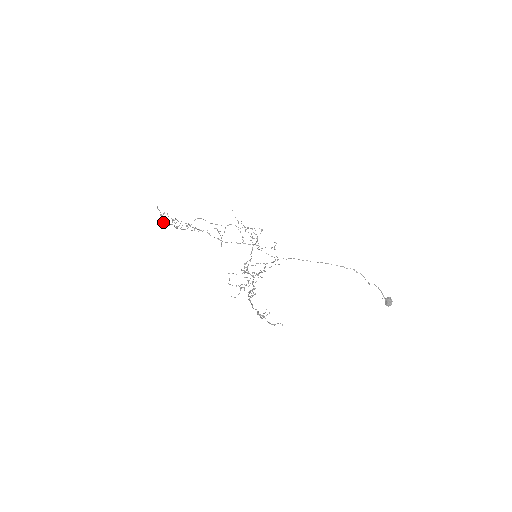
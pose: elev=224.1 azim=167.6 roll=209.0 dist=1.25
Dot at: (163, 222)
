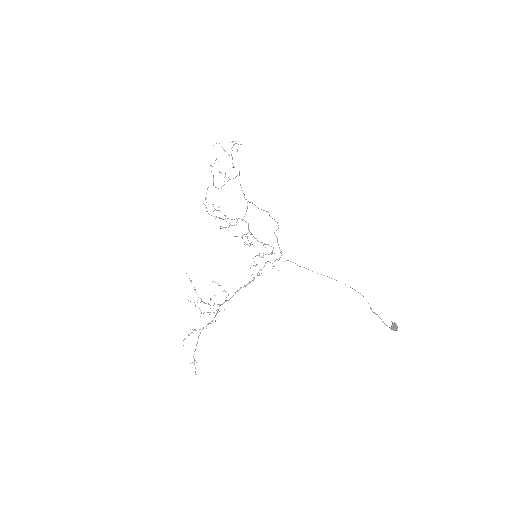
Dot at: occluded
